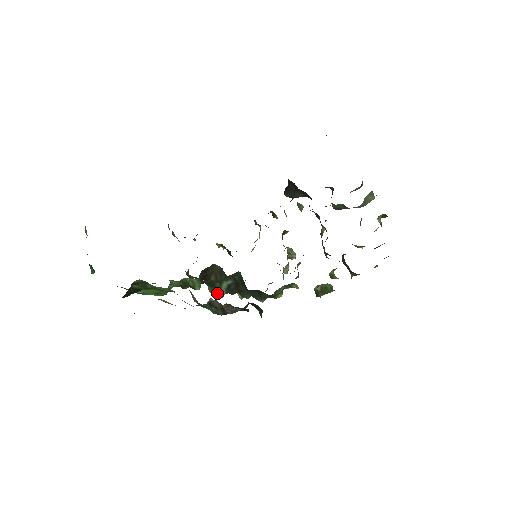
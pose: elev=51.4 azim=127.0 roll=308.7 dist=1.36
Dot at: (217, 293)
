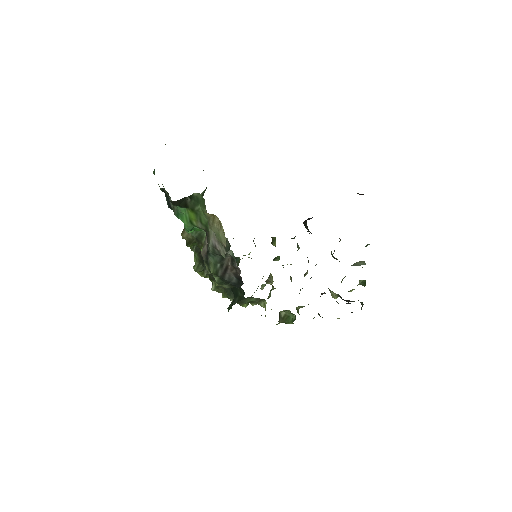
Dot at: (205, 269)
